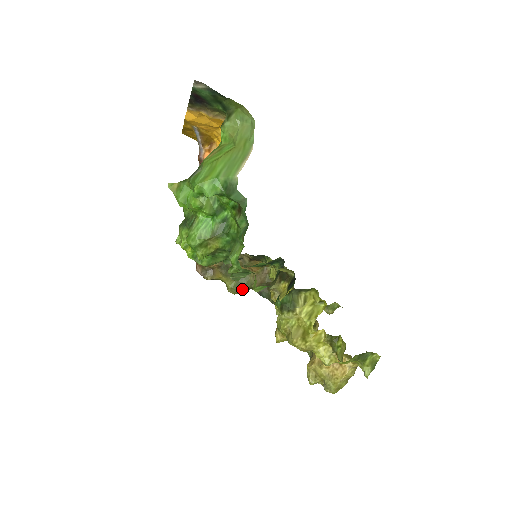
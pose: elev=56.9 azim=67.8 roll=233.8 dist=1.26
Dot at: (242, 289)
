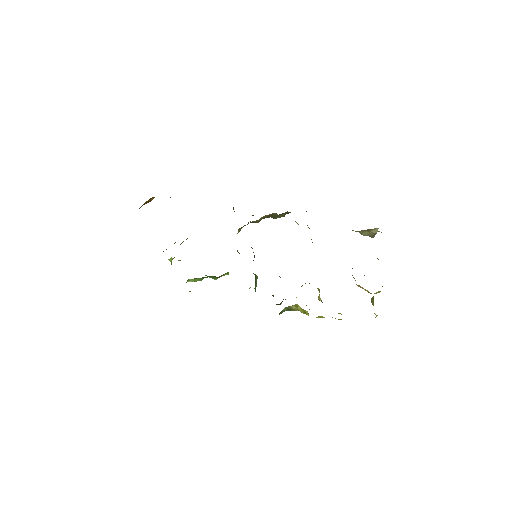
Dot at: occluded
